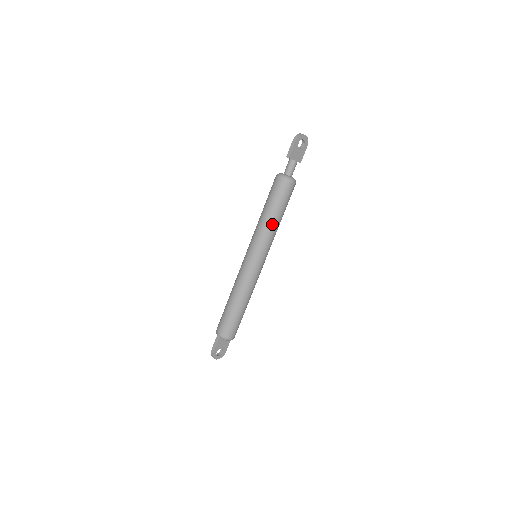
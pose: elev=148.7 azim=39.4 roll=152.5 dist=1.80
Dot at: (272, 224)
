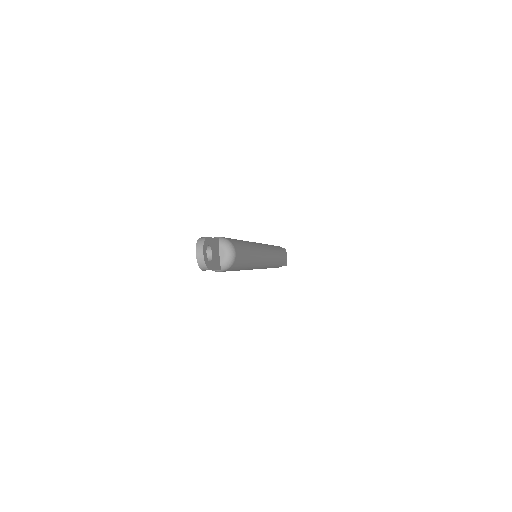
Dot at: (276, 250)
